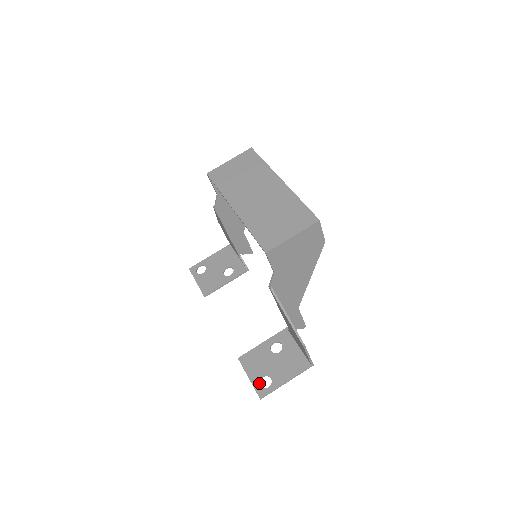
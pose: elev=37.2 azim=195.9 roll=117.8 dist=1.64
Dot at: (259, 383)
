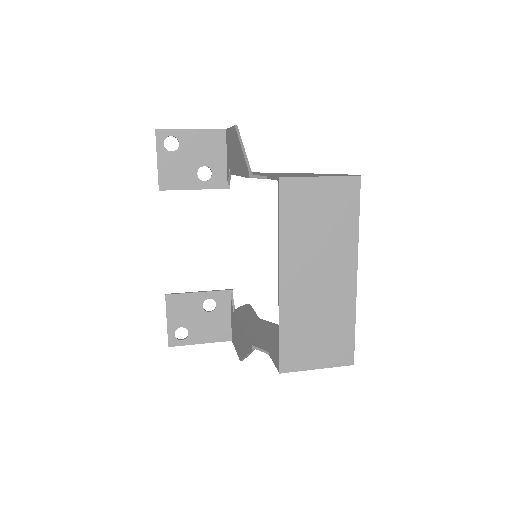
Dot at: occluded
